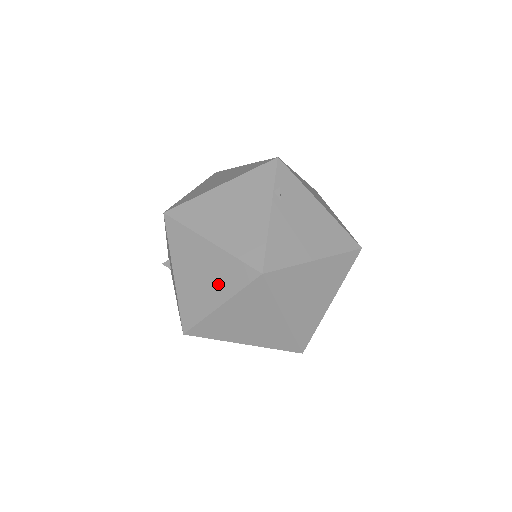
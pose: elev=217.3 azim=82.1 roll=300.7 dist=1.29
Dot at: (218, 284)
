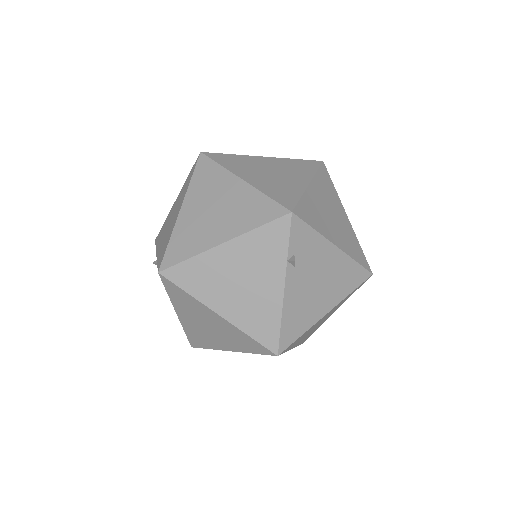
Dot at: (228, 340)
